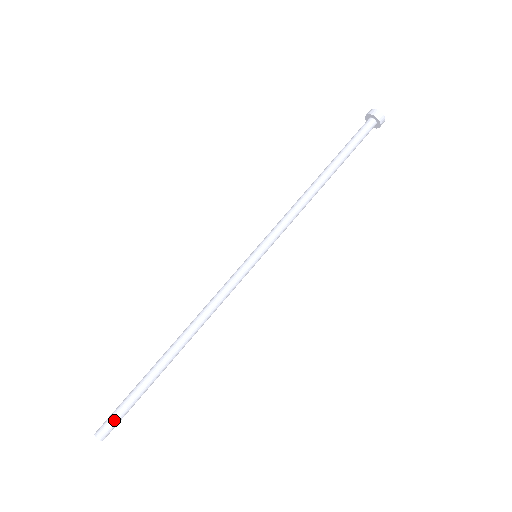
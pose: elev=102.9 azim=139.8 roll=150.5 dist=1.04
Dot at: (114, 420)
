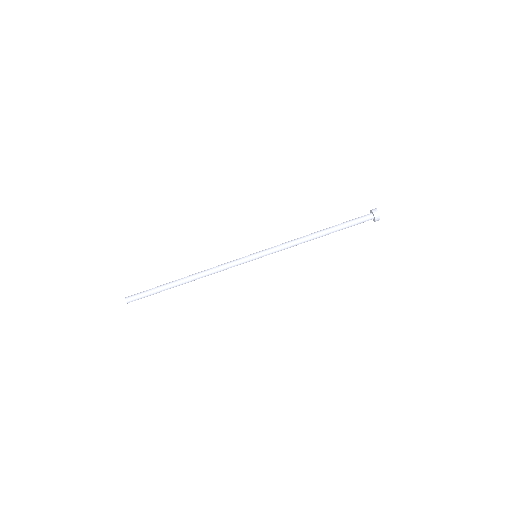
Dot at: (138, 298)
